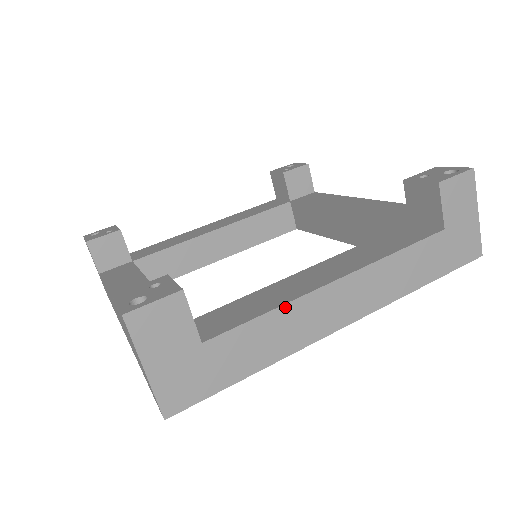
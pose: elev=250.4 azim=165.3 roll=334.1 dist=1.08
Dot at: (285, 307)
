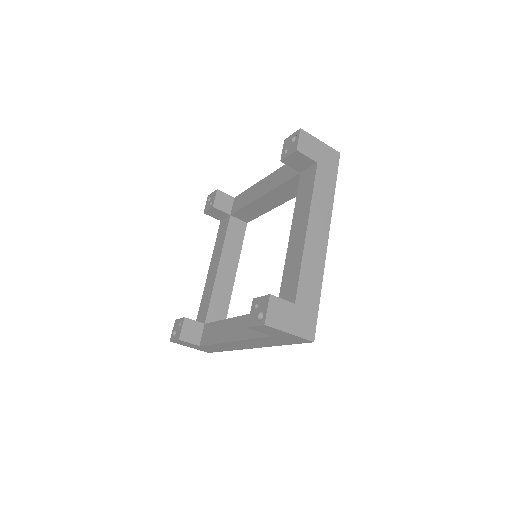
Dot at: (303, 259)
